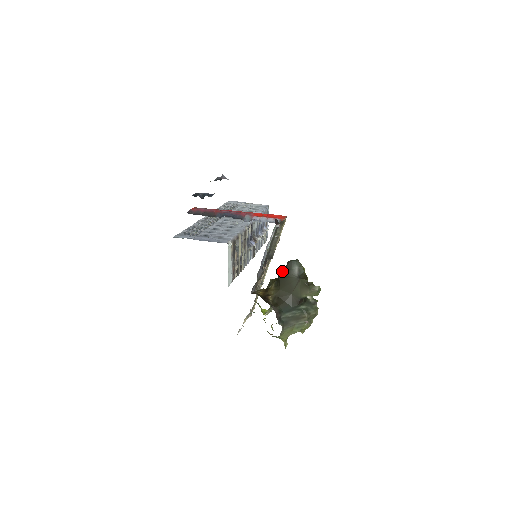
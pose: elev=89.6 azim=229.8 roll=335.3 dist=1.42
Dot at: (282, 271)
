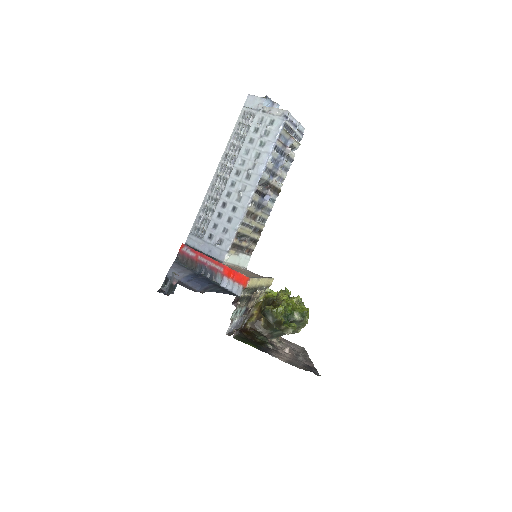
Dot at: (262, 313)
